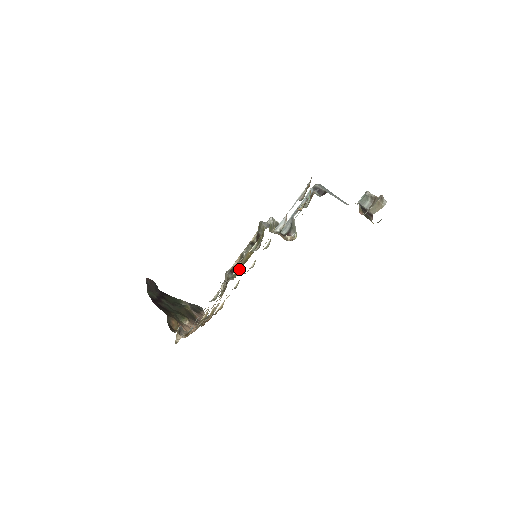
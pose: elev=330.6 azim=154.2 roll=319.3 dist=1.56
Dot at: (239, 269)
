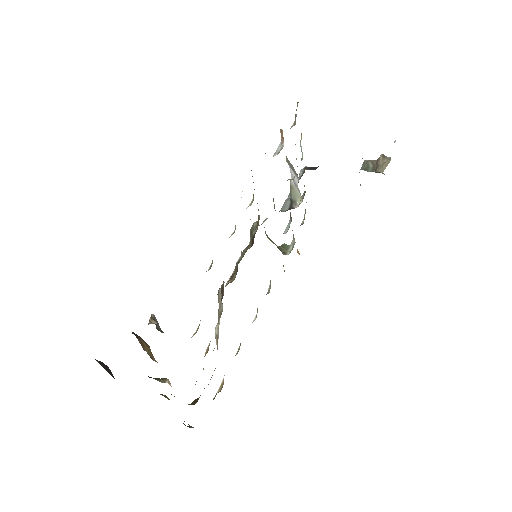
Dot at: occluded
